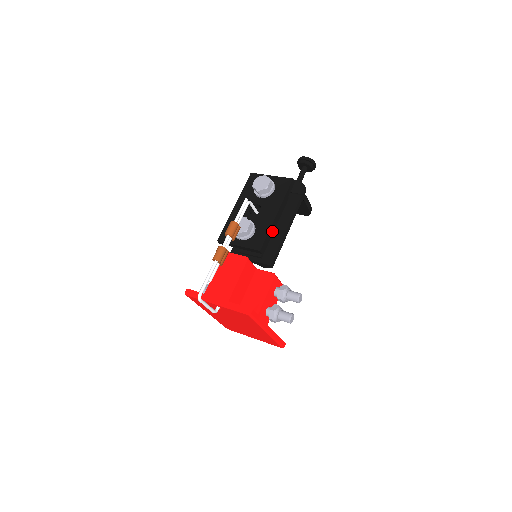
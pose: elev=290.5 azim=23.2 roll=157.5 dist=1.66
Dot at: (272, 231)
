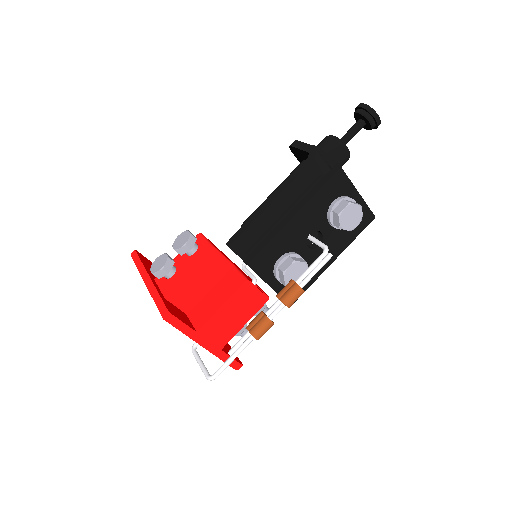
Dot at: occluded
